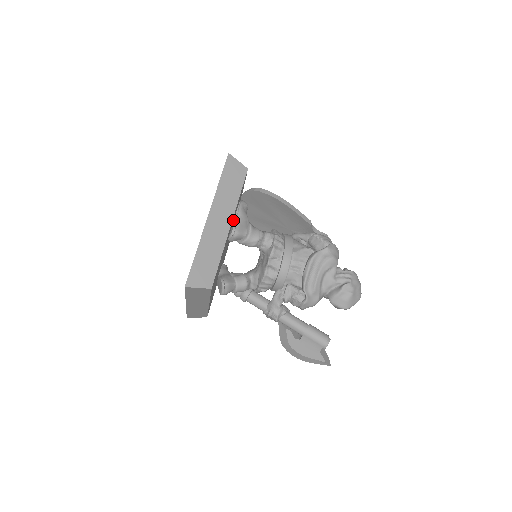
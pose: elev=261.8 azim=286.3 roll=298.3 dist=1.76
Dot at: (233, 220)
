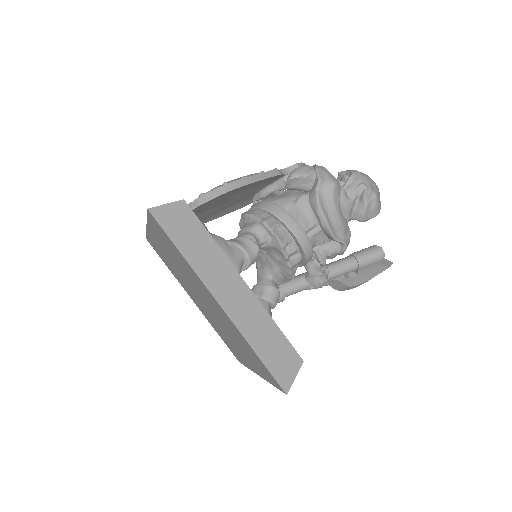
Dot at: occluded
